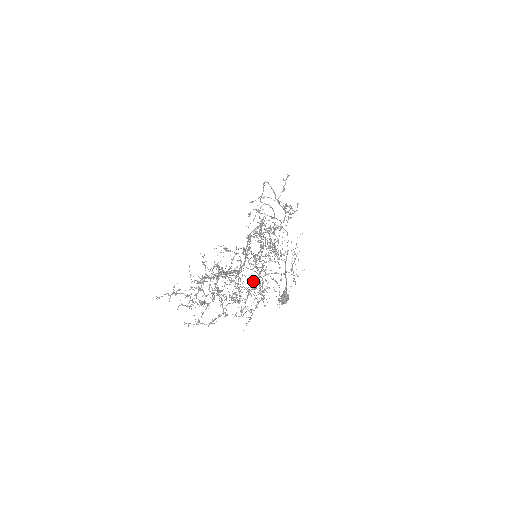
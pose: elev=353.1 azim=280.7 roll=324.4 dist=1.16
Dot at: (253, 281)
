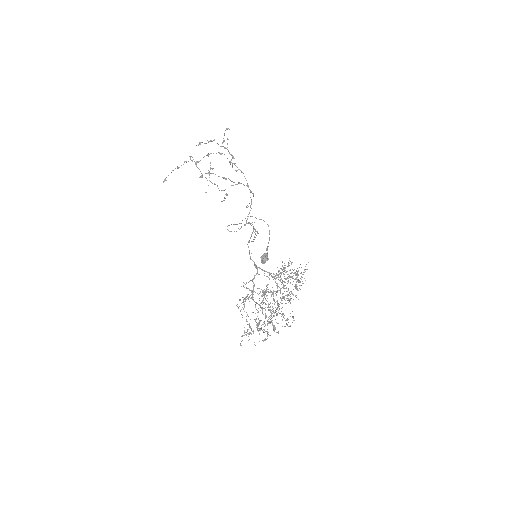
Dot at: occluded
